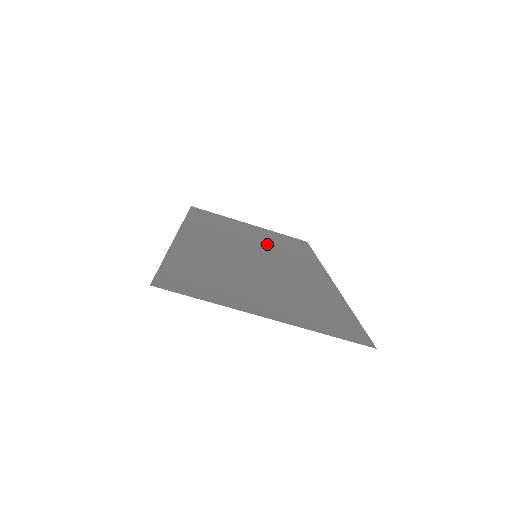
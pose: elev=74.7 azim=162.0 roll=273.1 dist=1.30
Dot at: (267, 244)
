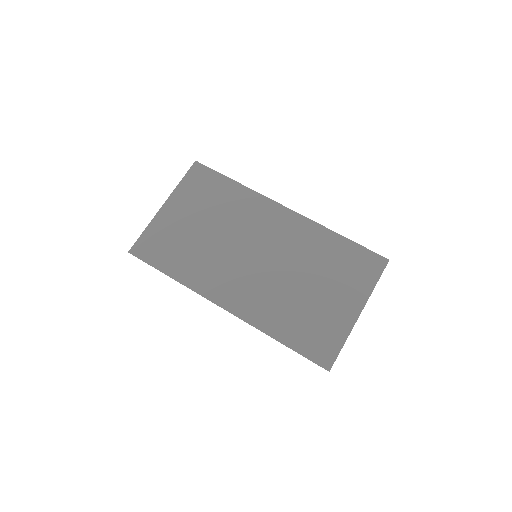
Dot at: (221, 223)
